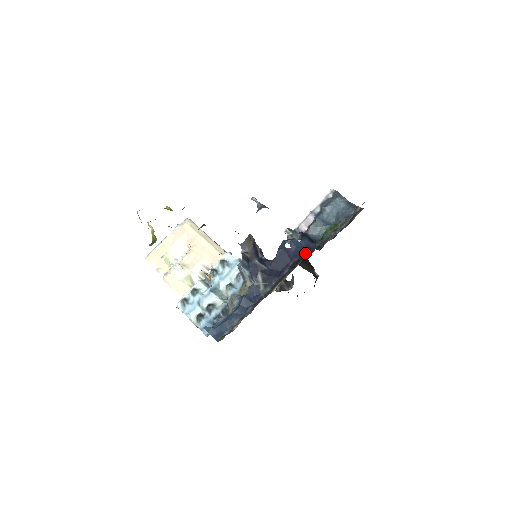
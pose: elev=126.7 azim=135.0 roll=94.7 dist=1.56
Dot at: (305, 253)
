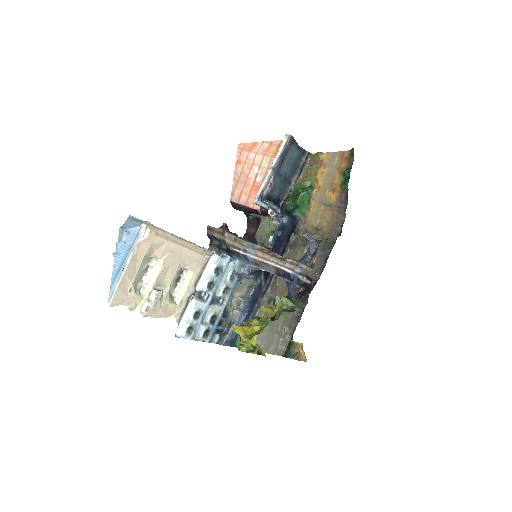
Dot at: (291, 234)
